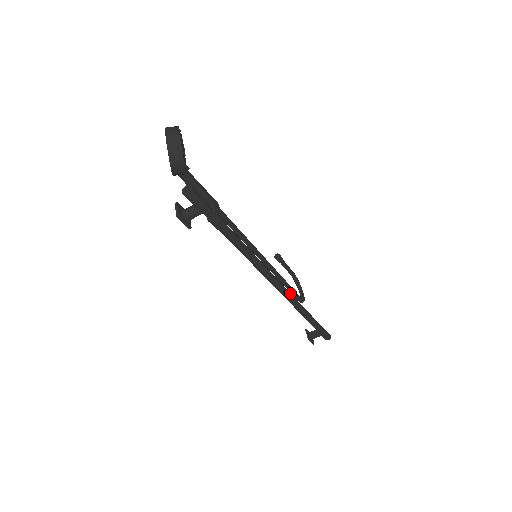
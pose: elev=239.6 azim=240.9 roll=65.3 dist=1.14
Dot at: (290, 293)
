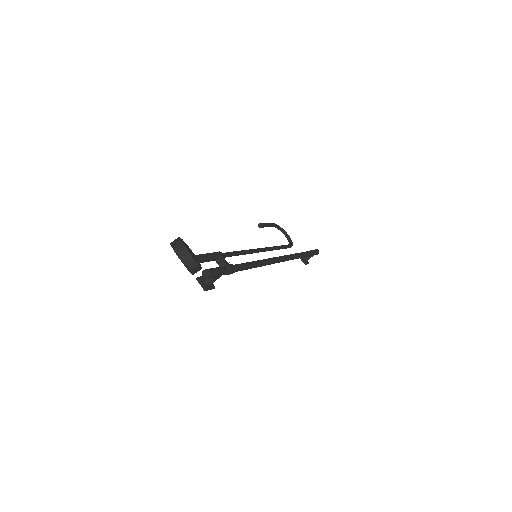
Dot at: (286, 257)
